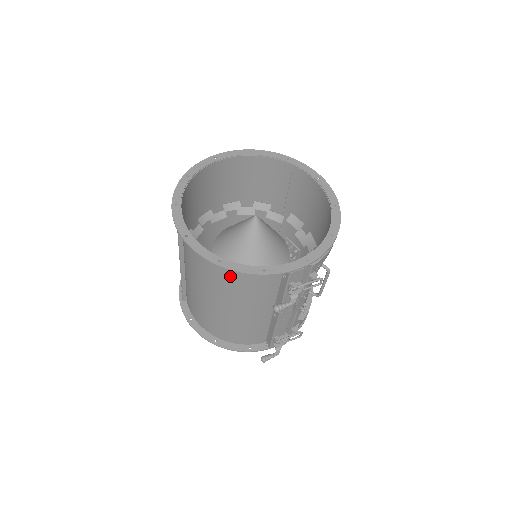
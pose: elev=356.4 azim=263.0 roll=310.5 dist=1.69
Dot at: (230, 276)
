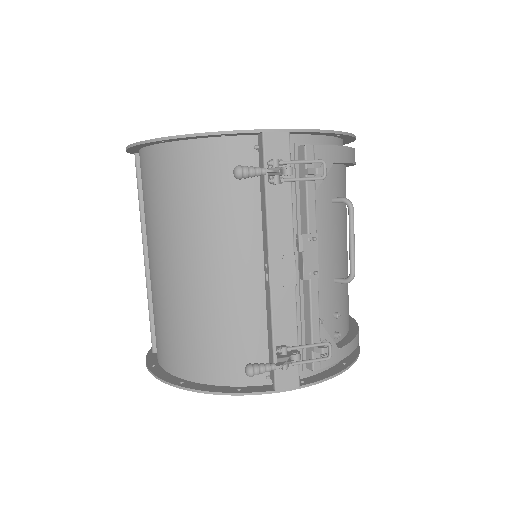
Dot at: (182, 177)
